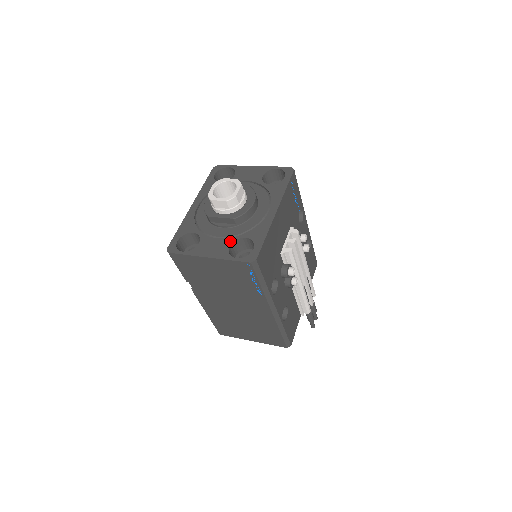
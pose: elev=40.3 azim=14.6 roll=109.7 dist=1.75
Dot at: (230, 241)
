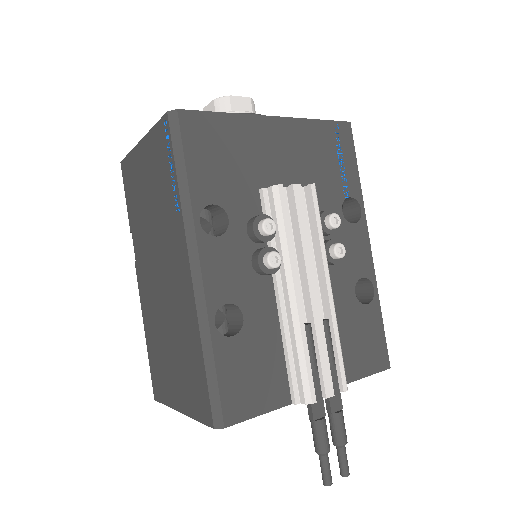
Dot at: occluded
